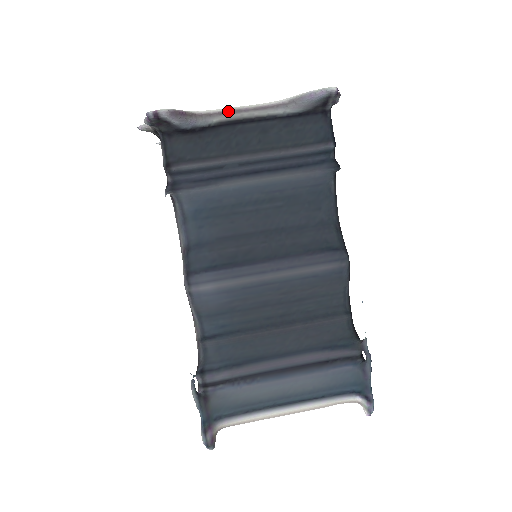
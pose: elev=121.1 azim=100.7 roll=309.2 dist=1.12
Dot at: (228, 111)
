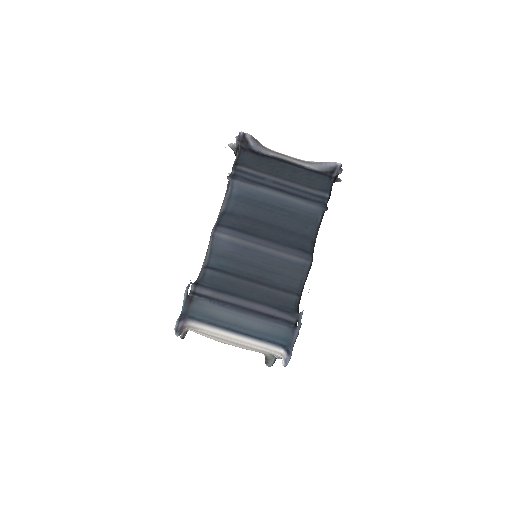
Dot at: (280, 153)
